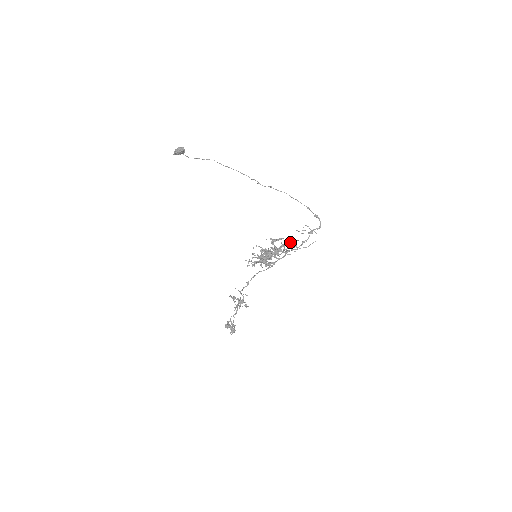
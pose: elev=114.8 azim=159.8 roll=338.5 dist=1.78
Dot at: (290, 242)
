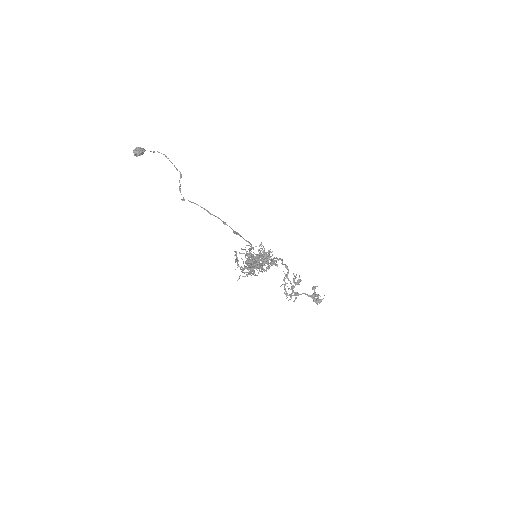
Dot at: (247, 263)
